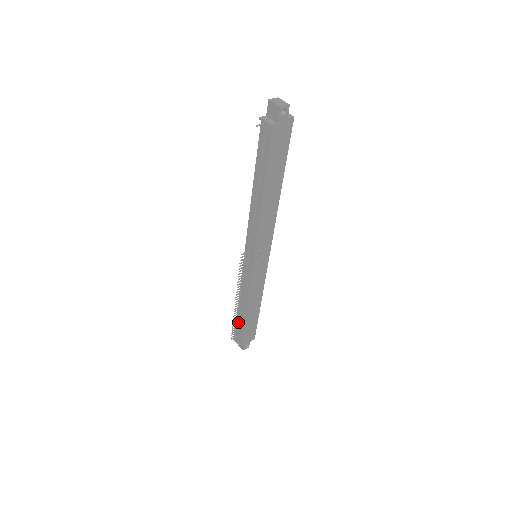
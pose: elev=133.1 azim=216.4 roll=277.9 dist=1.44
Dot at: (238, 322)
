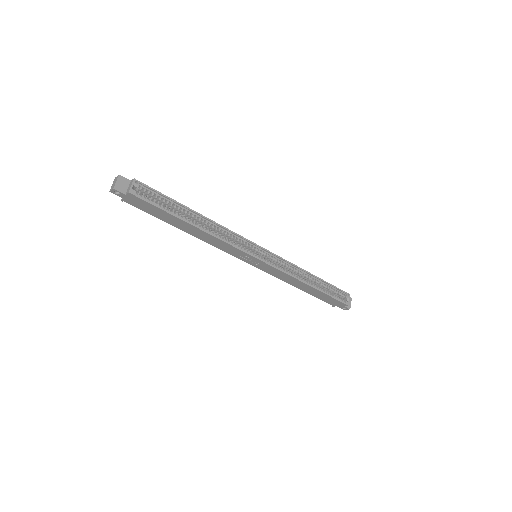
Dot at: occluded
